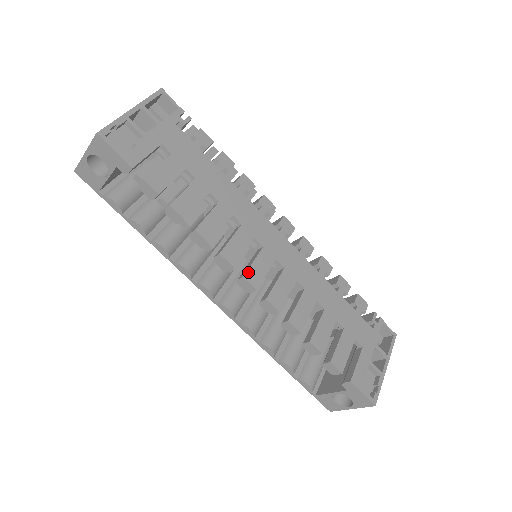
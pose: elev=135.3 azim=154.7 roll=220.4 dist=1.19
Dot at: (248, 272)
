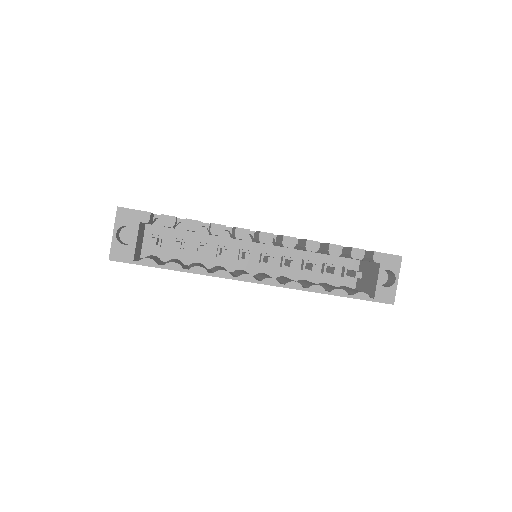
Dot at: occluded
